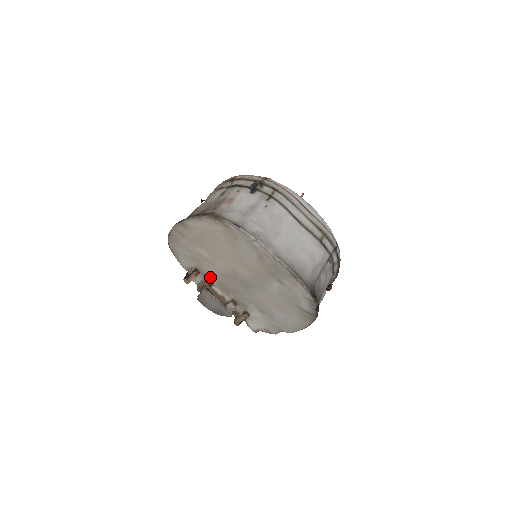
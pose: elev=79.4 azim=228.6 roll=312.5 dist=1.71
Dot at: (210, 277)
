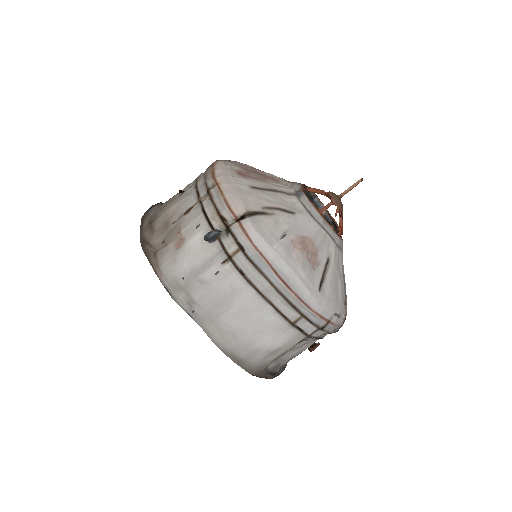
Dot at: occluded
